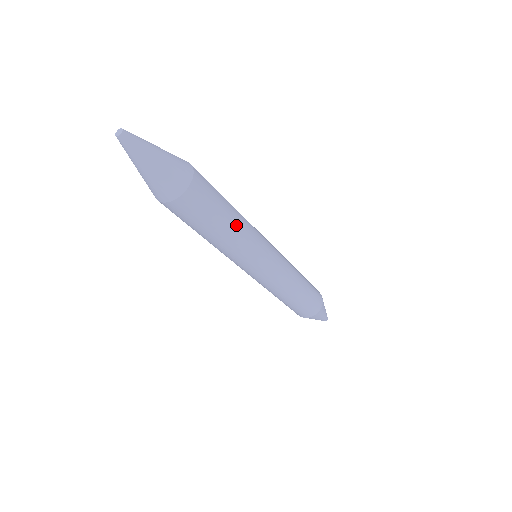
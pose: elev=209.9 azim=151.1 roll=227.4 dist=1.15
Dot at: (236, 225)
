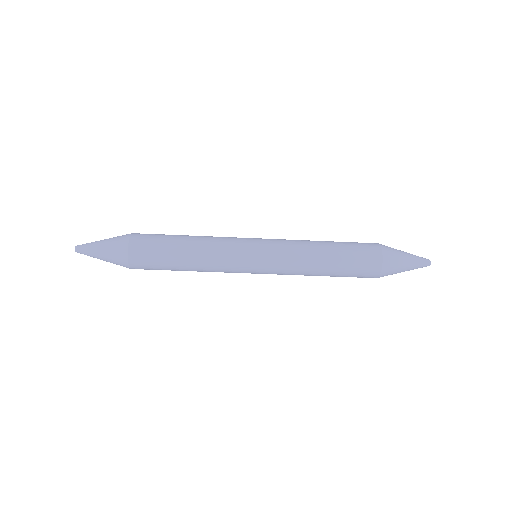
Dot at: (192, 250)
